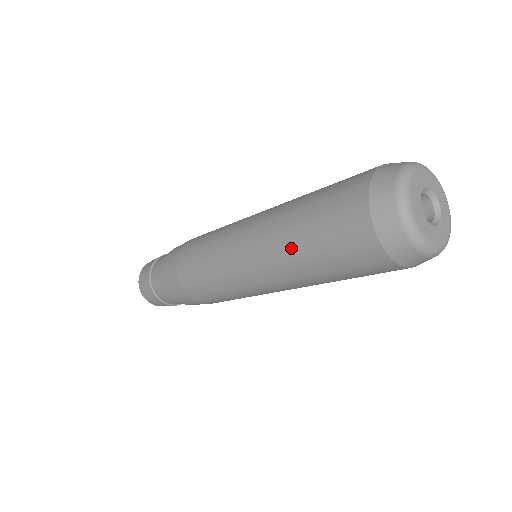
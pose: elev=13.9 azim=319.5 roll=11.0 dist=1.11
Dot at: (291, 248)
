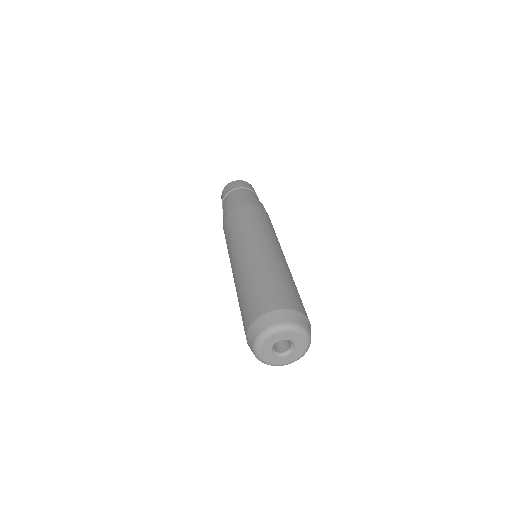
Dot at: (241, 283)
